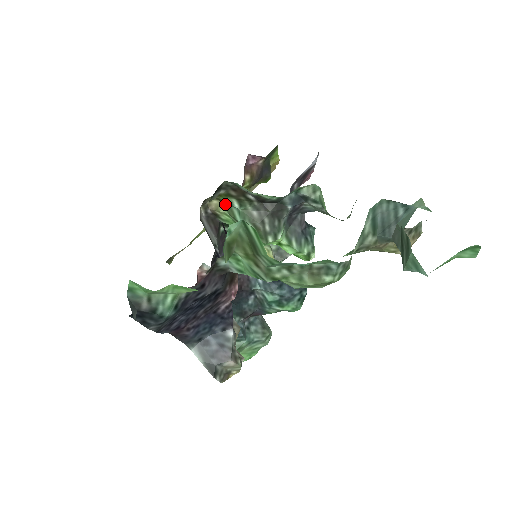
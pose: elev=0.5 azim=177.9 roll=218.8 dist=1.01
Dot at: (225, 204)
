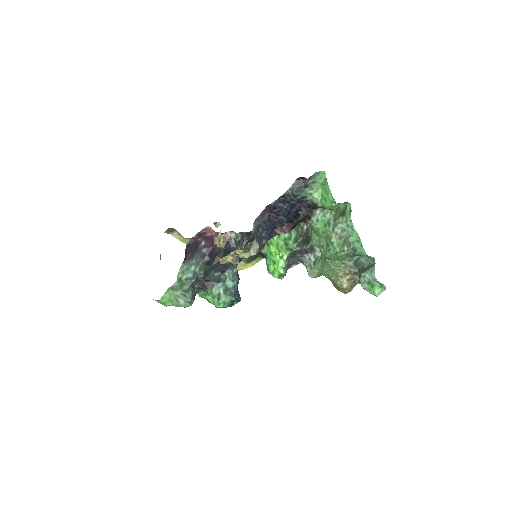
Dot at: occluded
